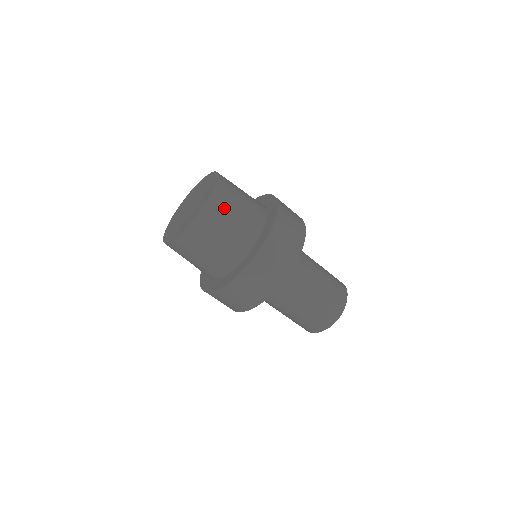
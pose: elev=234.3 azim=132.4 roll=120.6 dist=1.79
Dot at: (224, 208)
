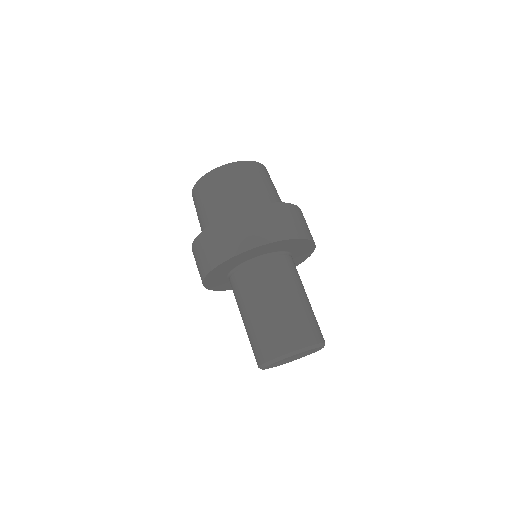
Dot at: occluded
